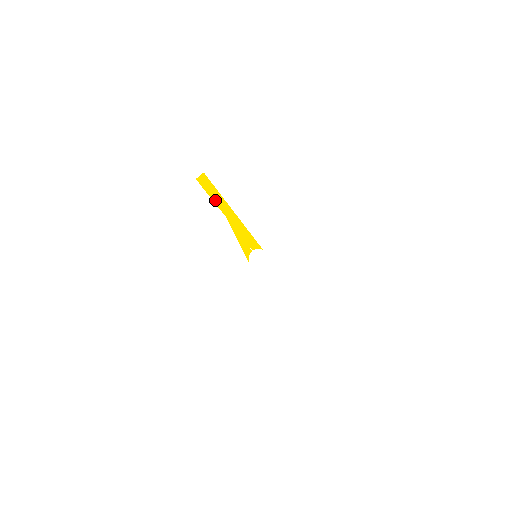
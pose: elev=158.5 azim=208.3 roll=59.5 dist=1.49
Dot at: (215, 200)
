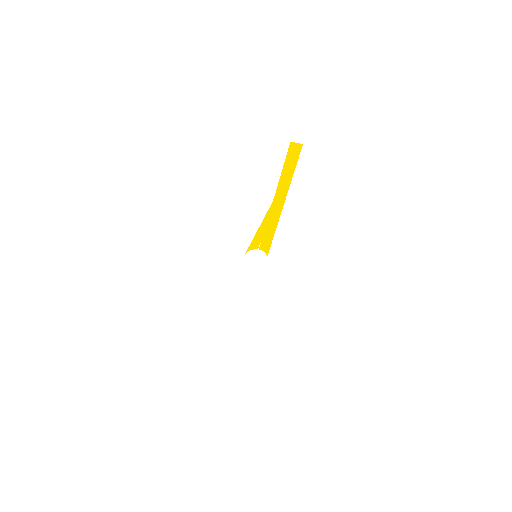
Dot at: (283, 177)
